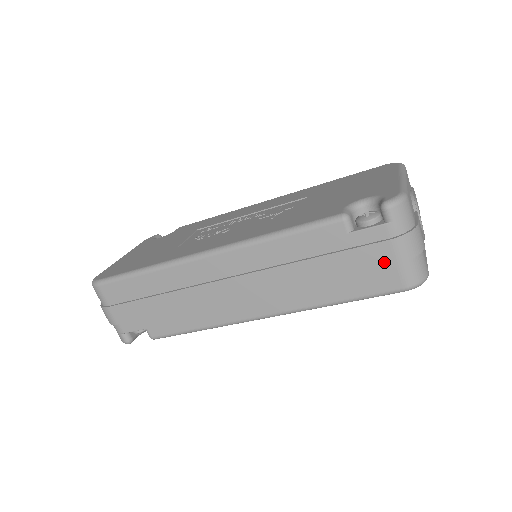
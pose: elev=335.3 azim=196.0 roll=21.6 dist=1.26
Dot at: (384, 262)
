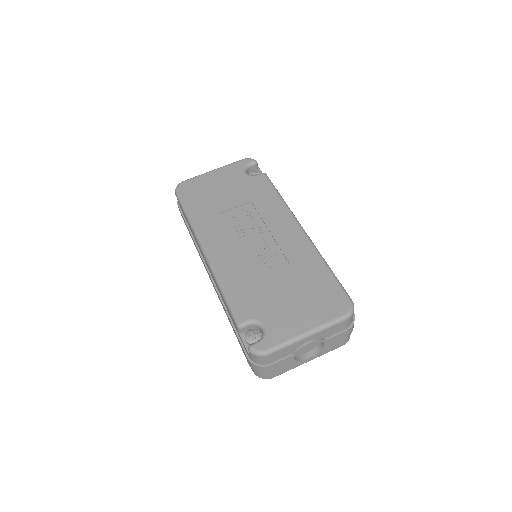
Dot at: occluded
